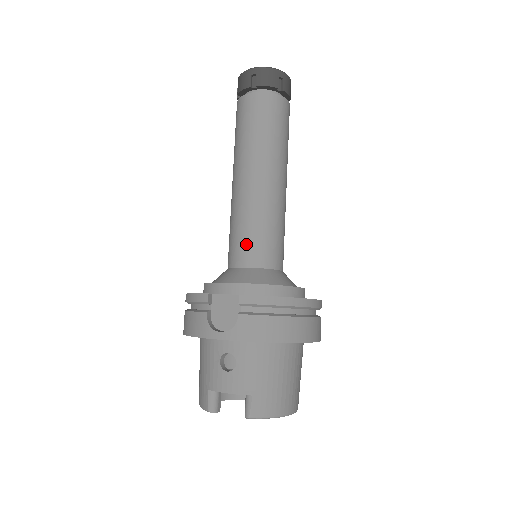
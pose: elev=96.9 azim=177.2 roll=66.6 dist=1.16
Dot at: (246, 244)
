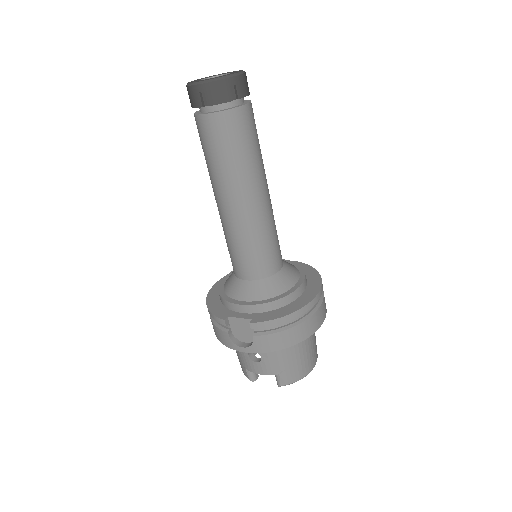
Dot at: (244, 262)
